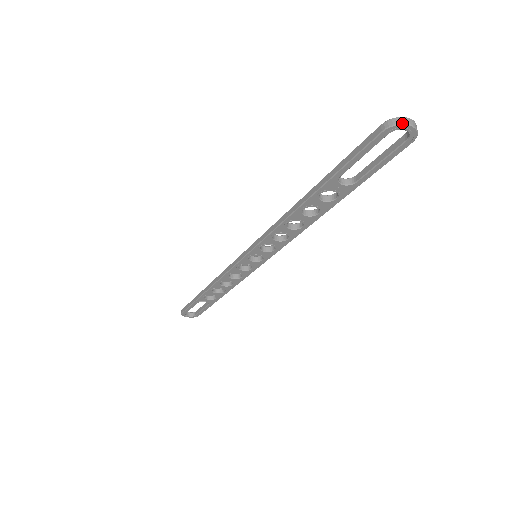
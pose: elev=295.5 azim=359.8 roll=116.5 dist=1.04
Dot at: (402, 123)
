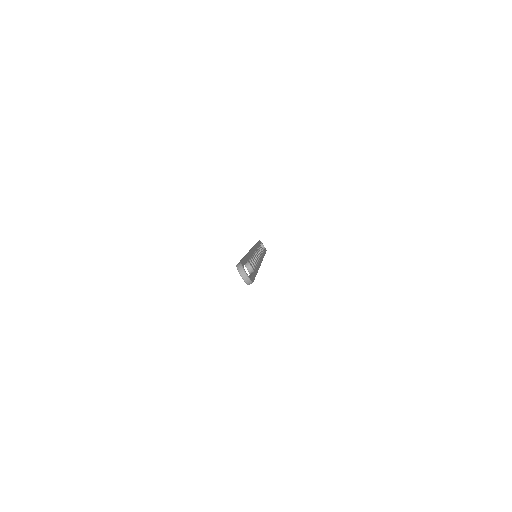
Dot at: (239, 271)
